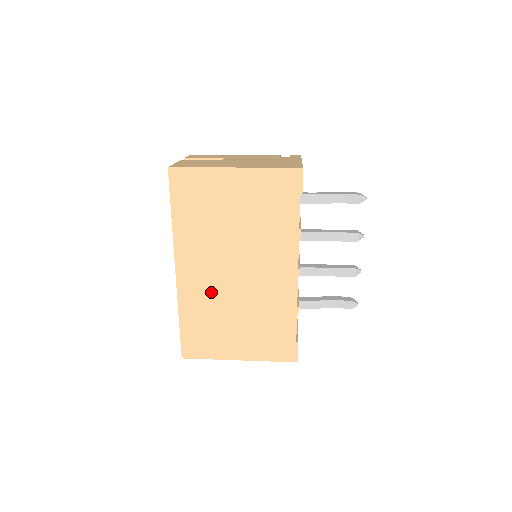
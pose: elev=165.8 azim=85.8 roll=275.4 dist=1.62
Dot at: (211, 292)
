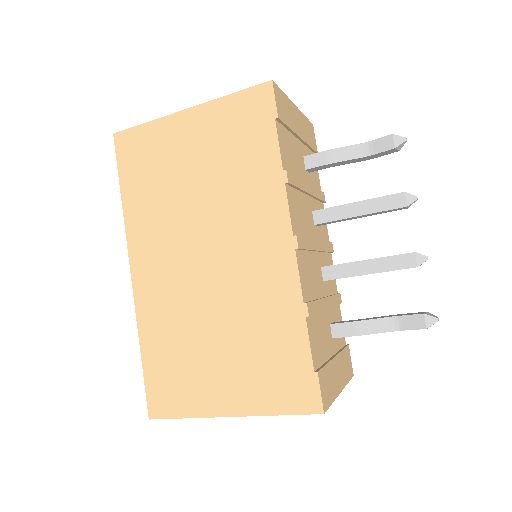
Dot at: (177, 299)
